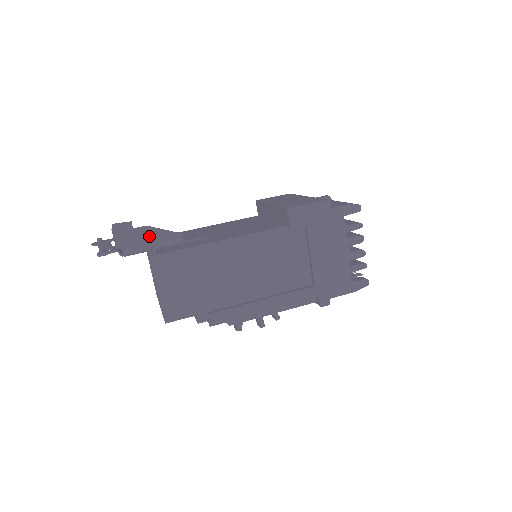
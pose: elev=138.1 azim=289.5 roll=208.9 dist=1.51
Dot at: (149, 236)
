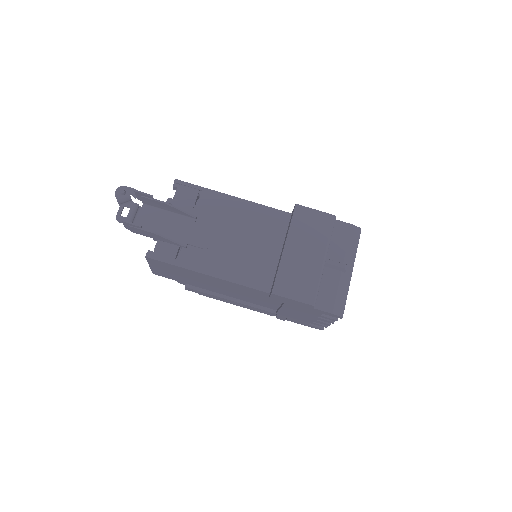
Dot at: (154, 235)
